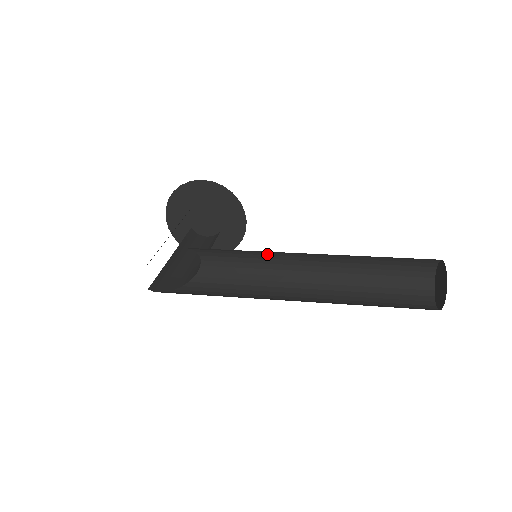
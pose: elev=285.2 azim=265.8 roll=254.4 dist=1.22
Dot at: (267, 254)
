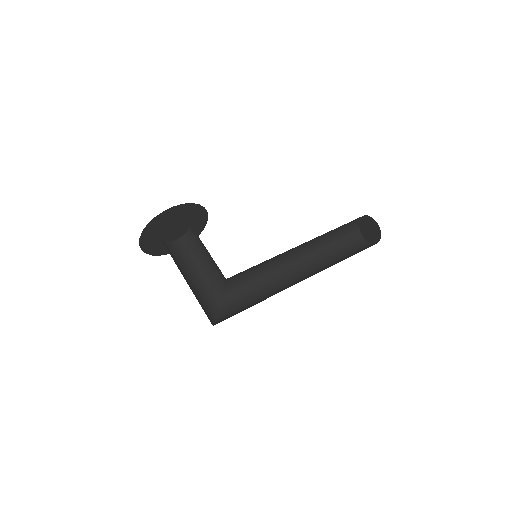
Dot at: occluded
